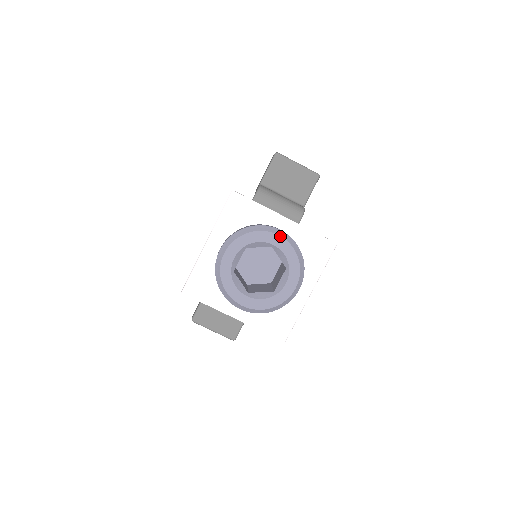
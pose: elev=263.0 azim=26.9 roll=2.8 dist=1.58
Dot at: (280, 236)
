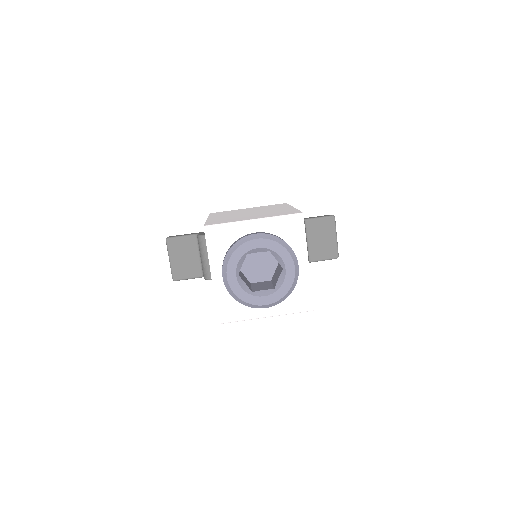
Dot at: (295, 269)
